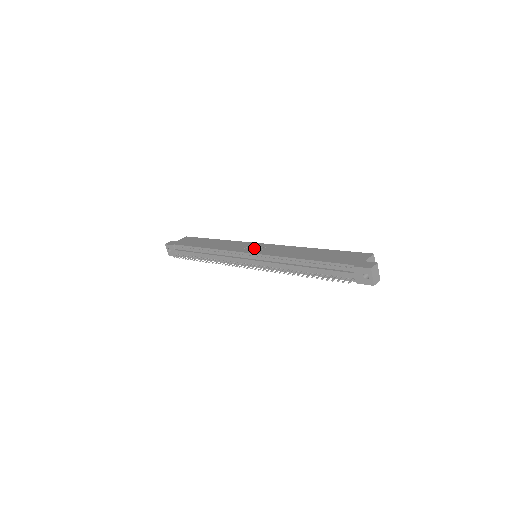
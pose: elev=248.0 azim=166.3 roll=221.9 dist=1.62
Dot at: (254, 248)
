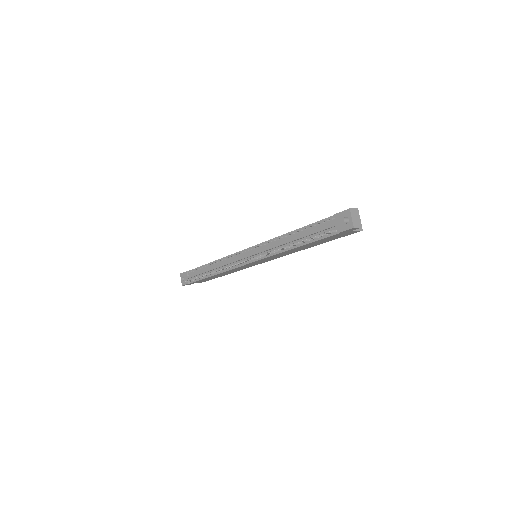
Dot at: occluded
